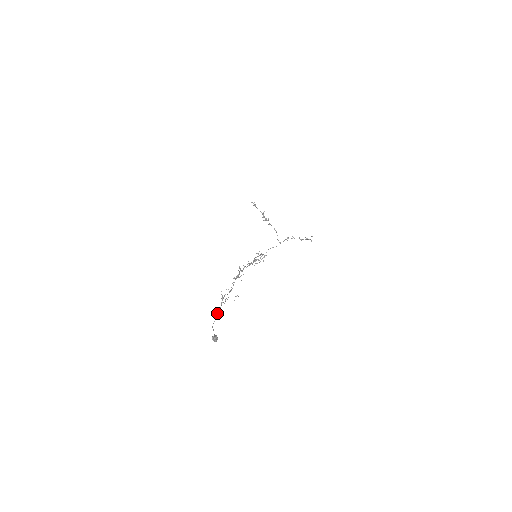
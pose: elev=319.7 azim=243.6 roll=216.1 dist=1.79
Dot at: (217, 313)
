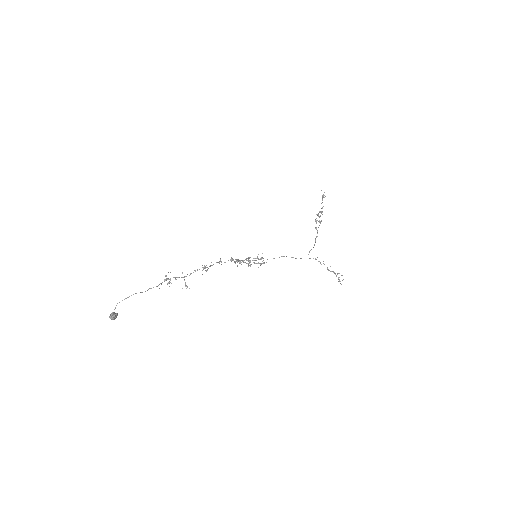
Dot at: (133, 294)
